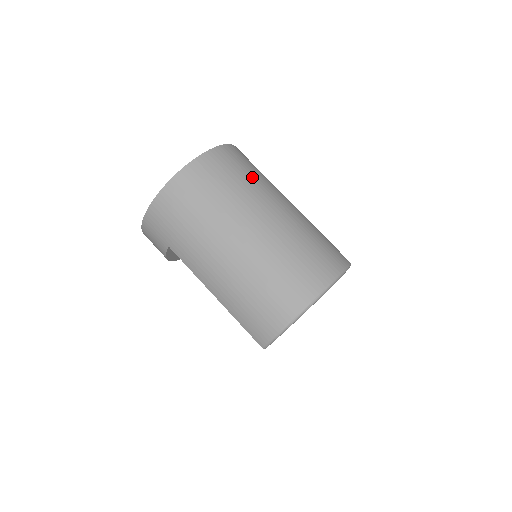
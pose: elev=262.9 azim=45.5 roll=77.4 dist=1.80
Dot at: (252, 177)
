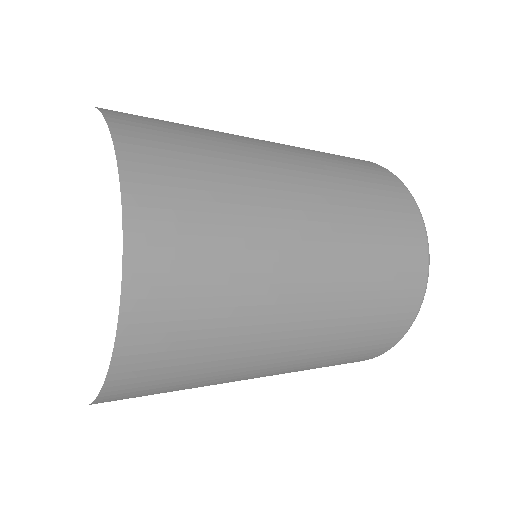
Dot at: (236, 254)
